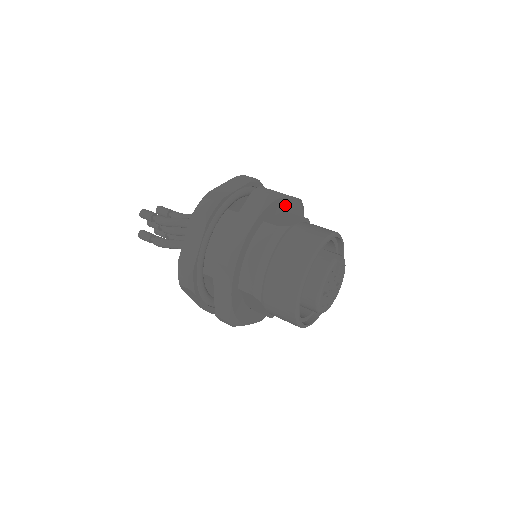
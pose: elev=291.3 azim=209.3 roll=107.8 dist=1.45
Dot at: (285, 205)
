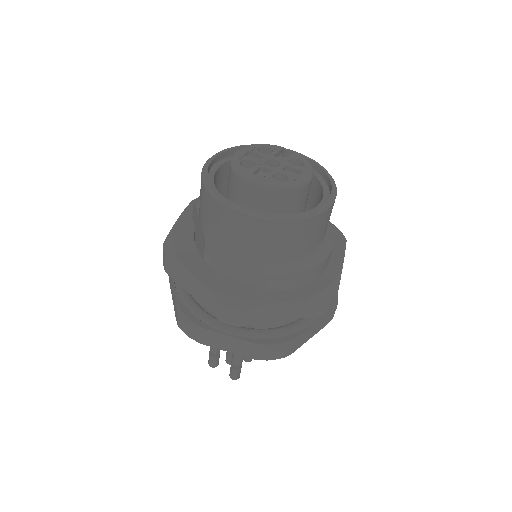
Dot at: occluded
